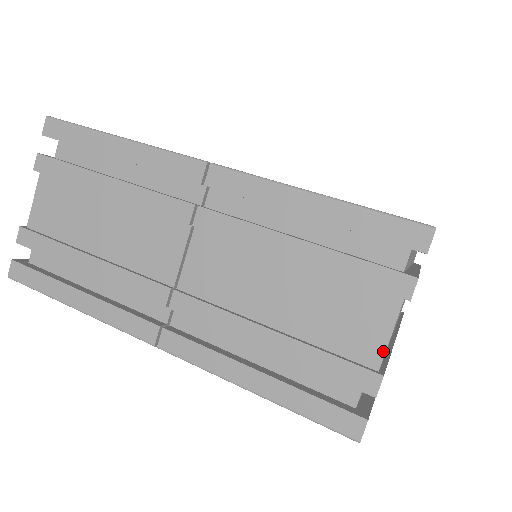
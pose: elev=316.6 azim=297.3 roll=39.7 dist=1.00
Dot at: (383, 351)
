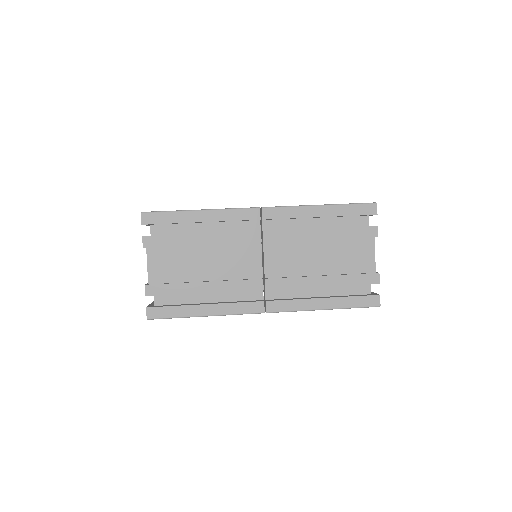
Dot at: (374, 263)
